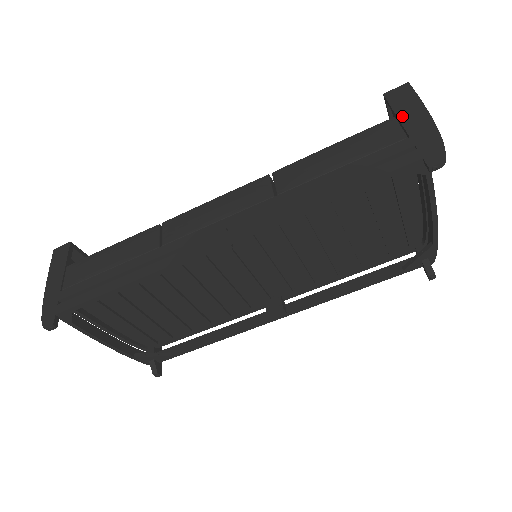
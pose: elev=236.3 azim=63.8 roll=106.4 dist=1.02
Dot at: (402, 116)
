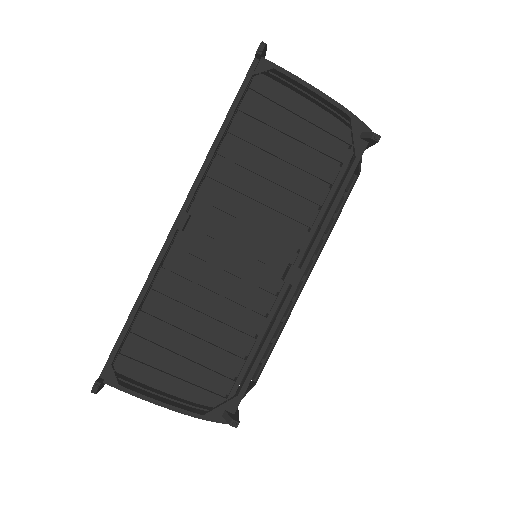
Dot at: occluded
